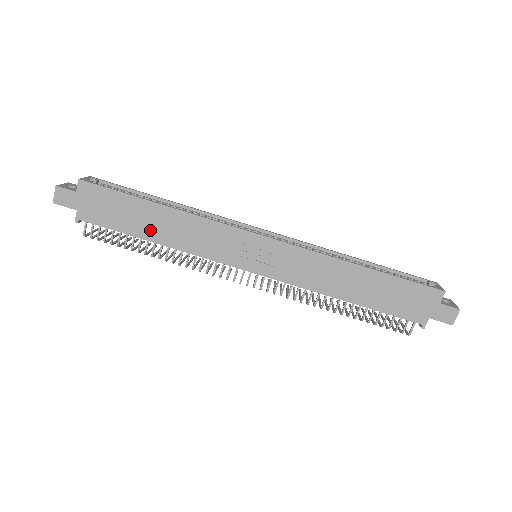
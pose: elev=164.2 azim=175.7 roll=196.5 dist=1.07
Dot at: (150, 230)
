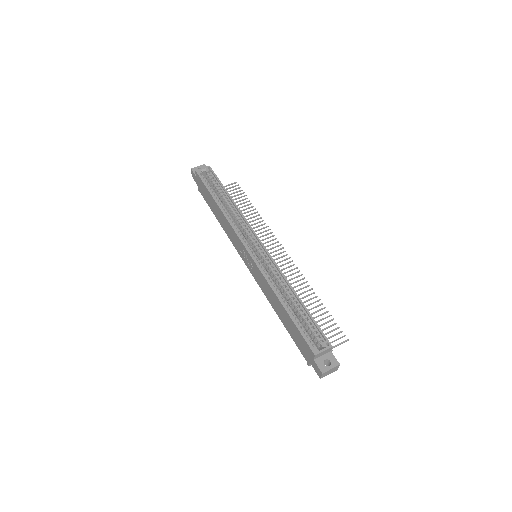
Dot at: (216, 213)
